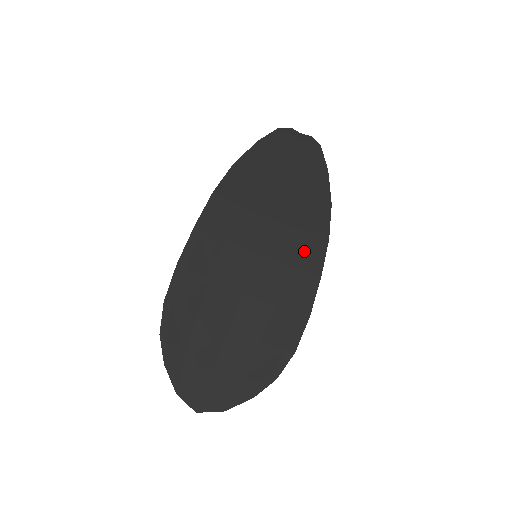
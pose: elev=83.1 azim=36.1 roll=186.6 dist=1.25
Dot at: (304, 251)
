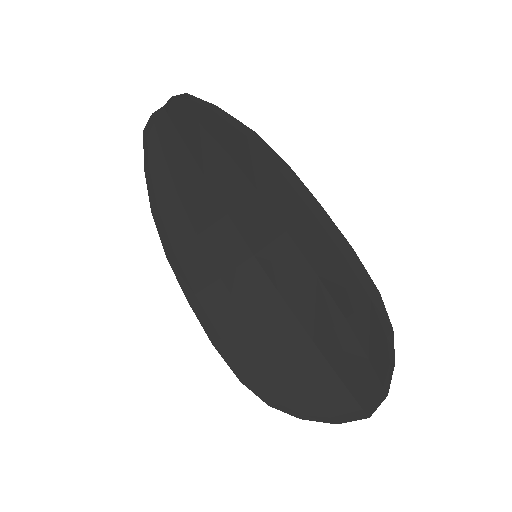
Dot at: (282, 203)
